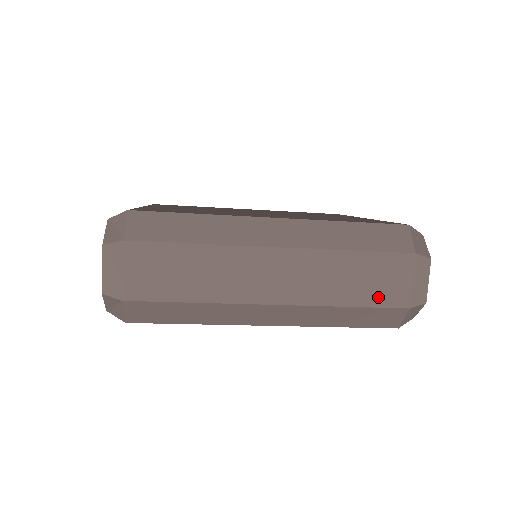
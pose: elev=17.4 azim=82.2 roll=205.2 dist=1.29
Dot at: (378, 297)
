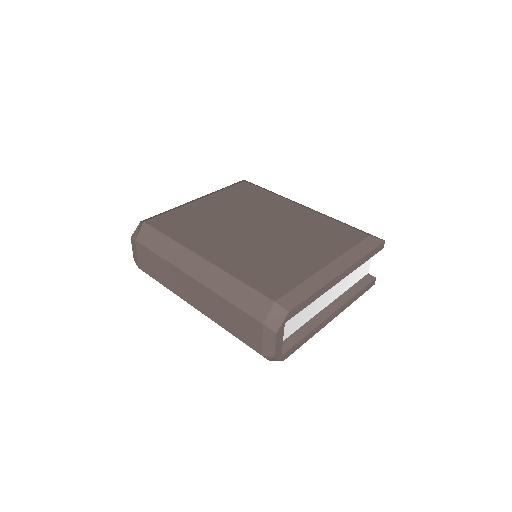
Dot at: (243, 337)
